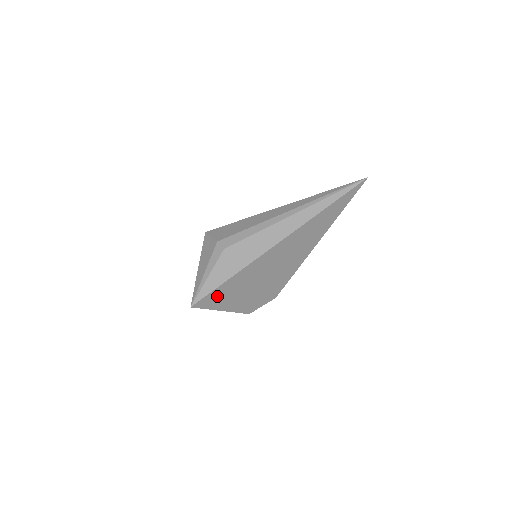
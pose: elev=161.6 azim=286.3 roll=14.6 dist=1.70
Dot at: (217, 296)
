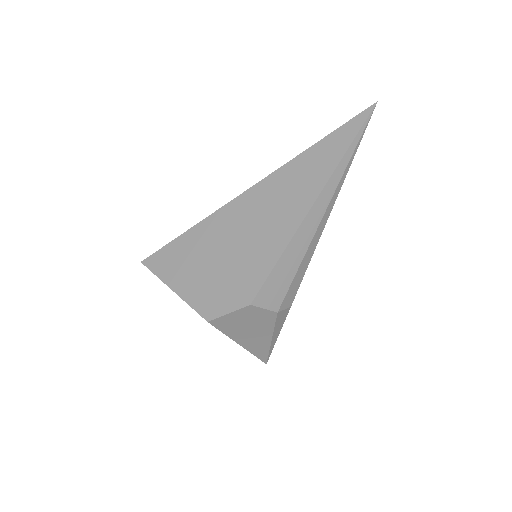
Dot at: (171, 257)
